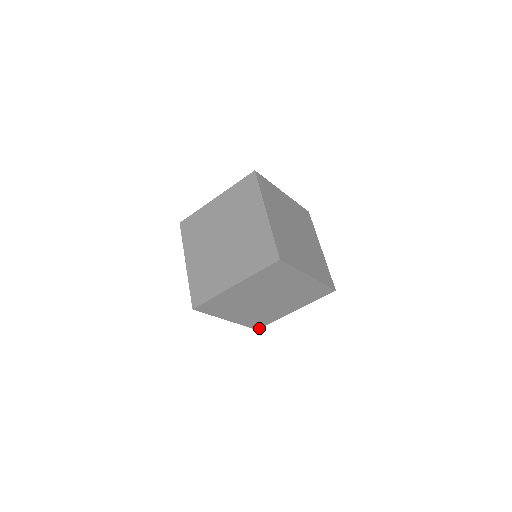
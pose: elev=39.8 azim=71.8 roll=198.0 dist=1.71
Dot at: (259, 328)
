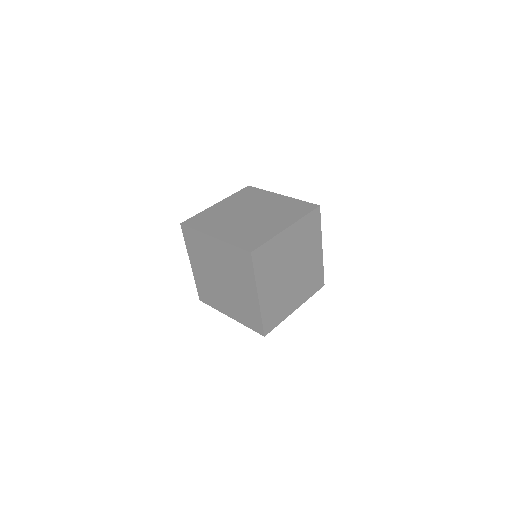
Dot at: occluded
